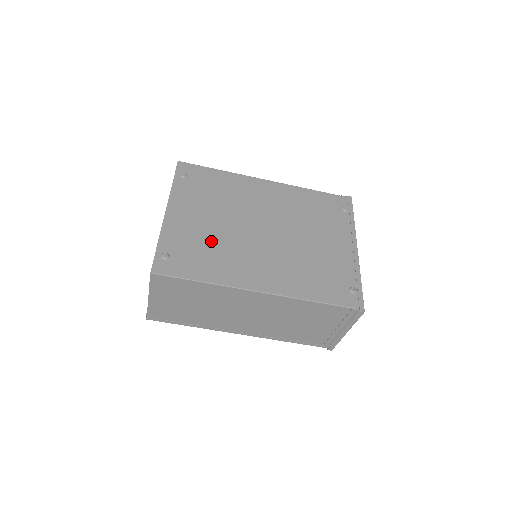
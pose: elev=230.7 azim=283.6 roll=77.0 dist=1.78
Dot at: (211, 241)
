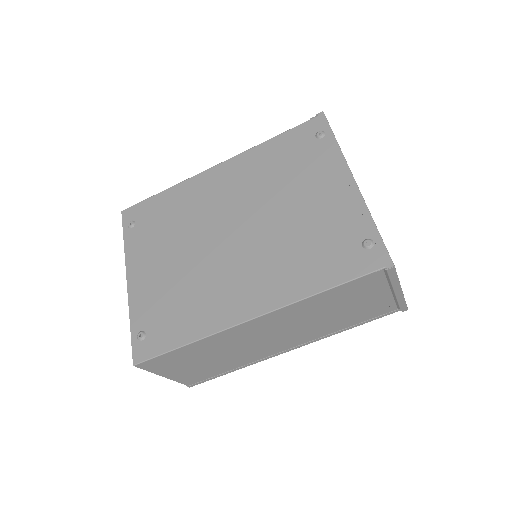
Dot at: (180, 287)
